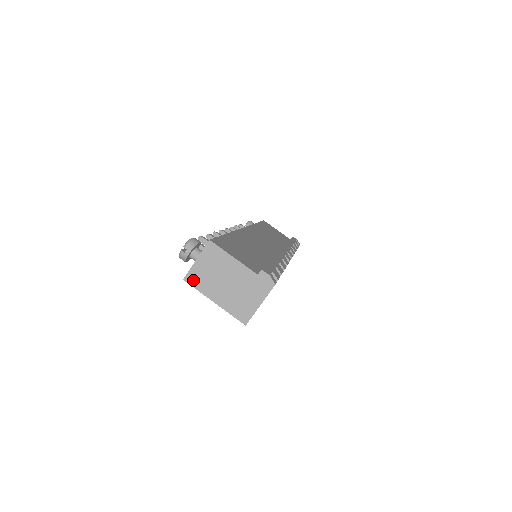
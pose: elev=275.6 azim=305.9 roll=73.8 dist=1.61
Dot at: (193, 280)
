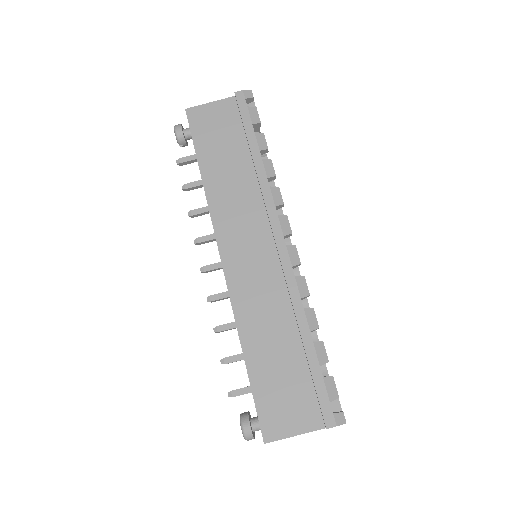
Dot at: occluded
